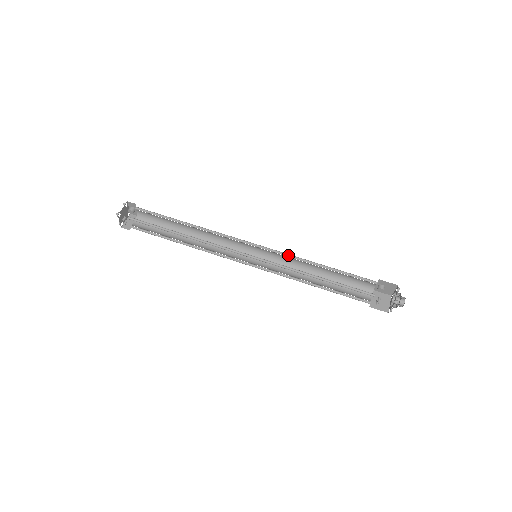
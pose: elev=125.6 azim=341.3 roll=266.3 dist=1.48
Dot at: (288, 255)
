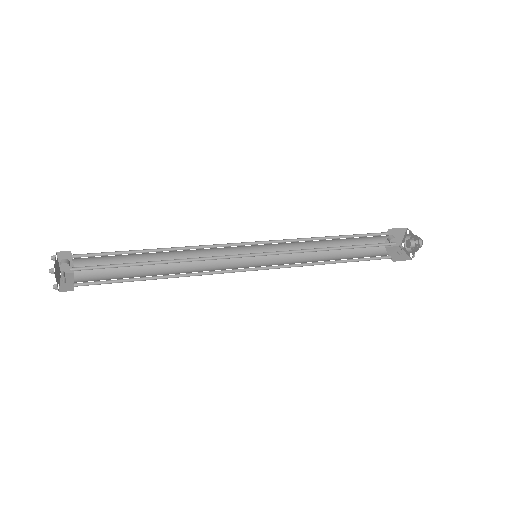
Dot at: (290, 241)
